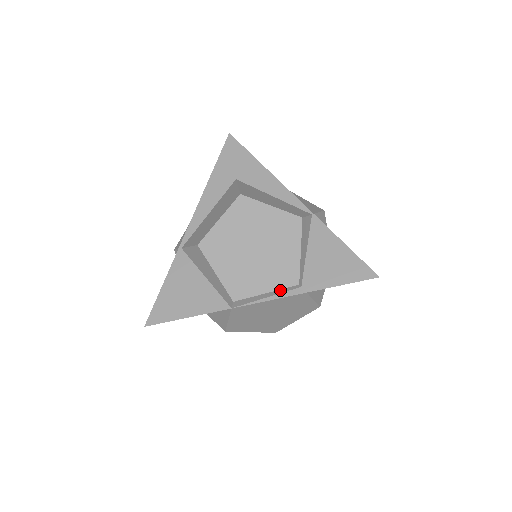
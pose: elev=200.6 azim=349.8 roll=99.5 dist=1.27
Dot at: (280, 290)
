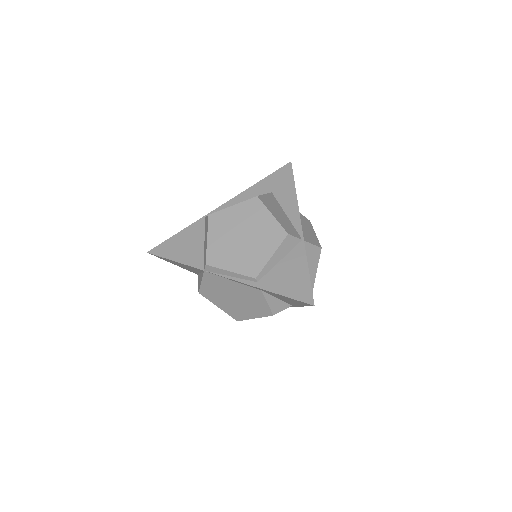
Dot at: (241, 275)
